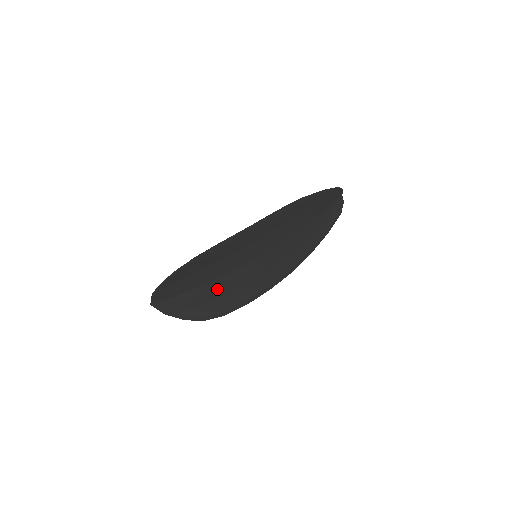
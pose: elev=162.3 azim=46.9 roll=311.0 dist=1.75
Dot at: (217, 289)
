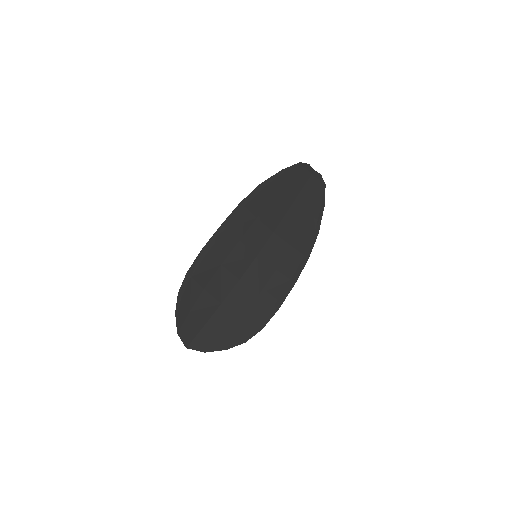
Dot at: (237, 304)
